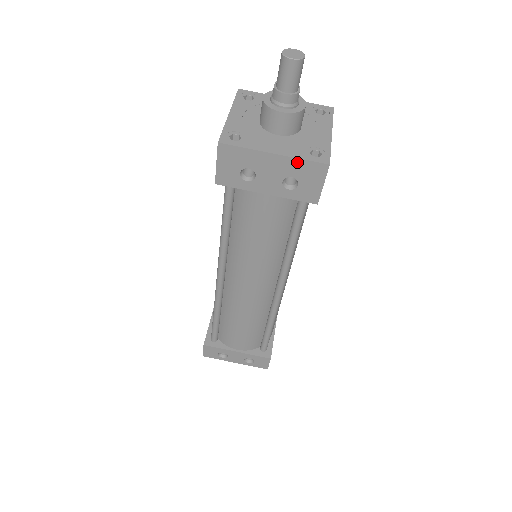
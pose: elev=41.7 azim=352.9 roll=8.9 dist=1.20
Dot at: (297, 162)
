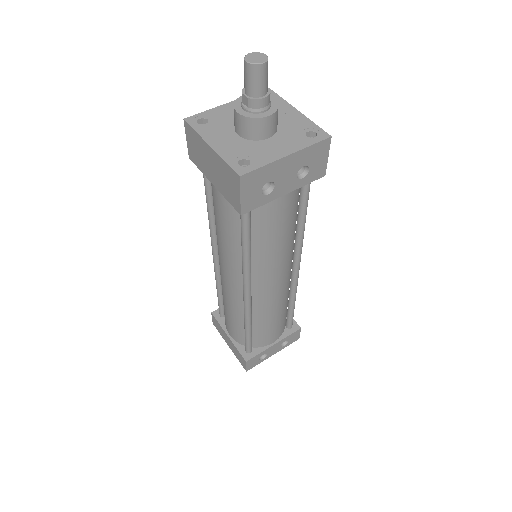
Dot at: (307, 151)
